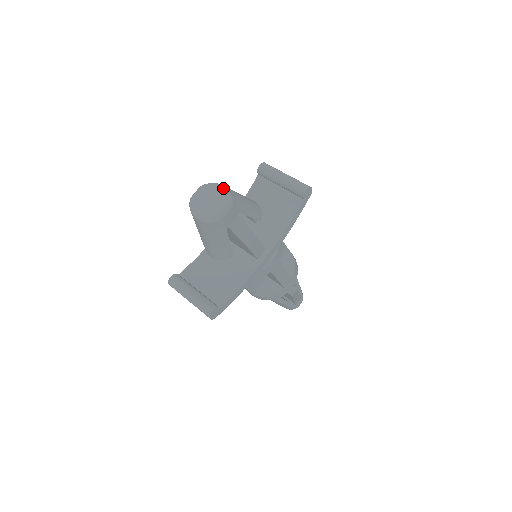
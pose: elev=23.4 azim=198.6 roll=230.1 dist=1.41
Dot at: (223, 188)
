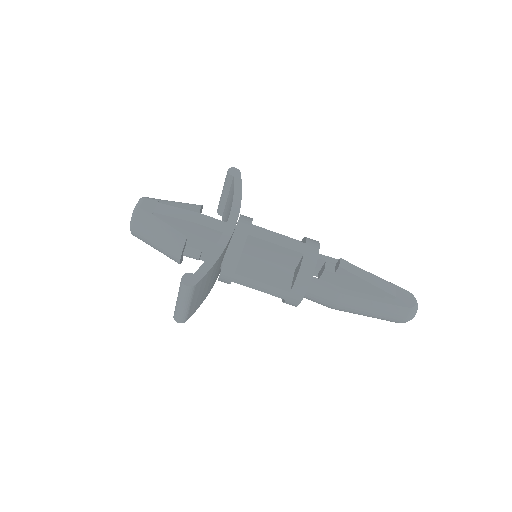
Dot at: occluded
